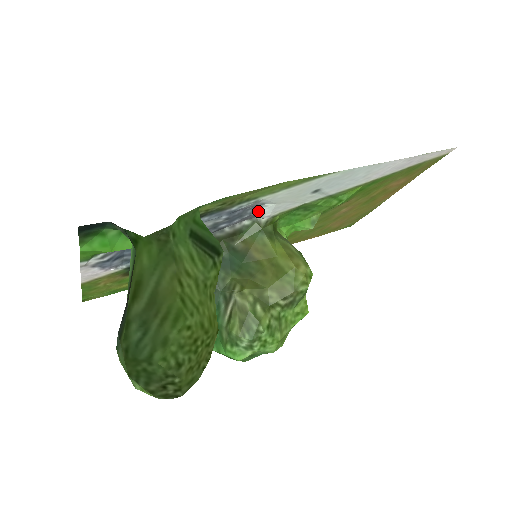
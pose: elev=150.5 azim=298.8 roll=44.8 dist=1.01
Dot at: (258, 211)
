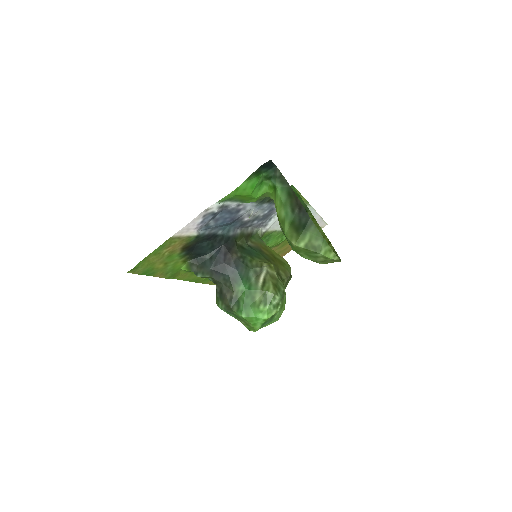
Dot at: (269, 220)
